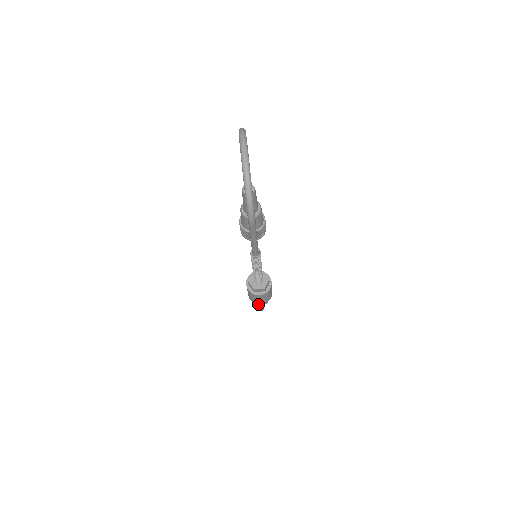
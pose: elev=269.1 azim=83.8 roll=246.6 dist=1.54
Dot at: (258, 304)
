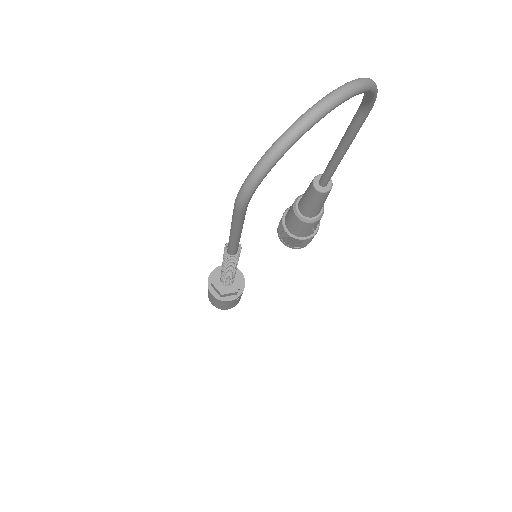
Dot at: occluded
